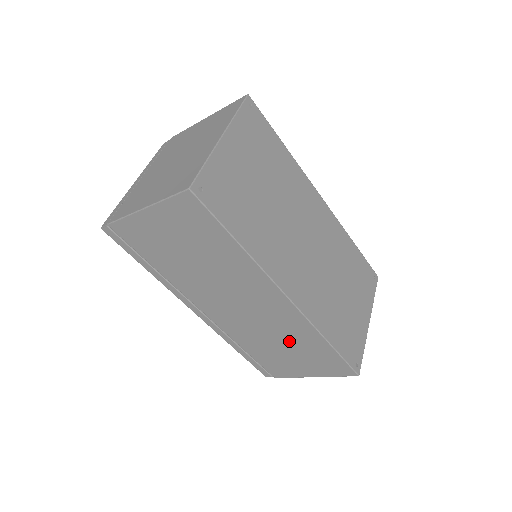
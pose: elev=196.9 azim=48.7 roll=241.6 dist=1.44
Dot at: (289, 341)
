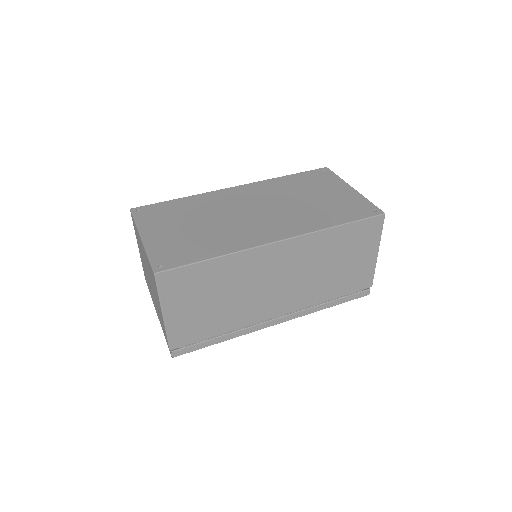
Dot at: (328, 258)
